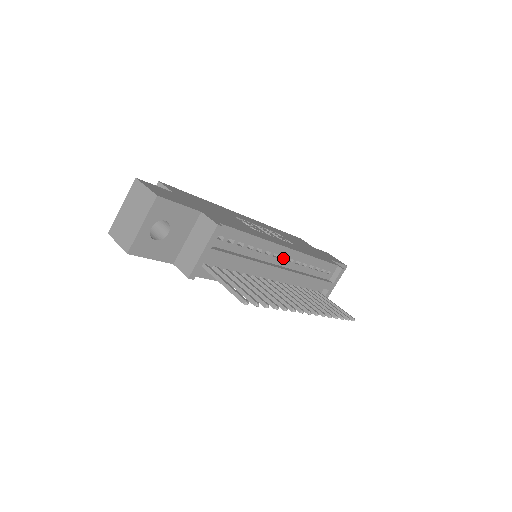
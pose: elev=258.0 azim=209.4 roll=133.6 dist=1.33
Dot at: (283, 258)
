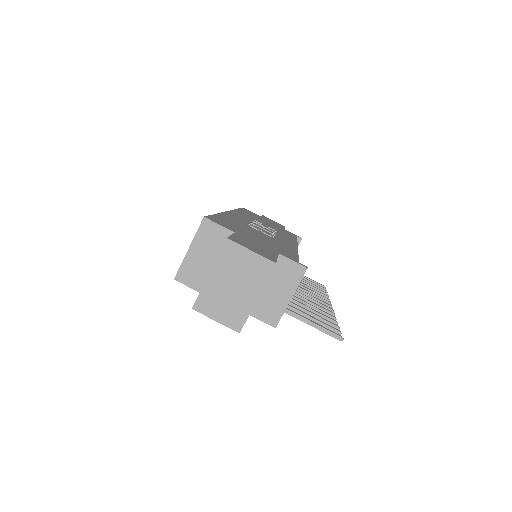
Dot at: occluded
